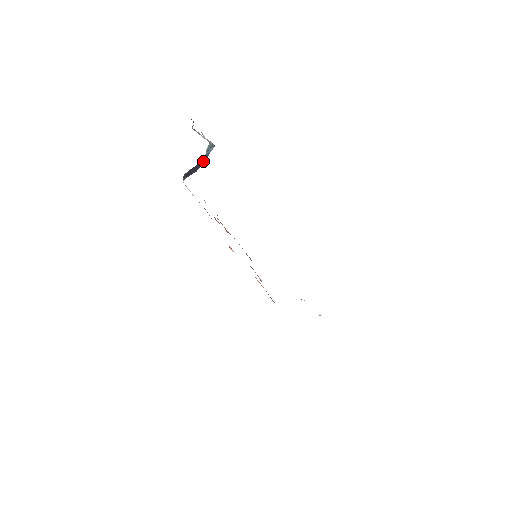
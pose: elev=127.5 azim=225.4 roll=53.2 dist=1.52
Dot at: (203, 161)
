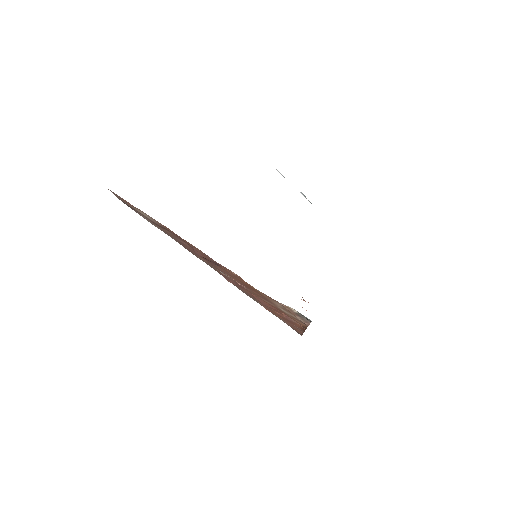
Dot at: occluded
